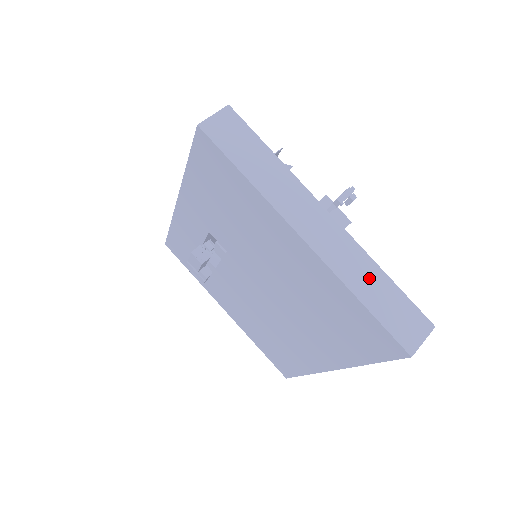
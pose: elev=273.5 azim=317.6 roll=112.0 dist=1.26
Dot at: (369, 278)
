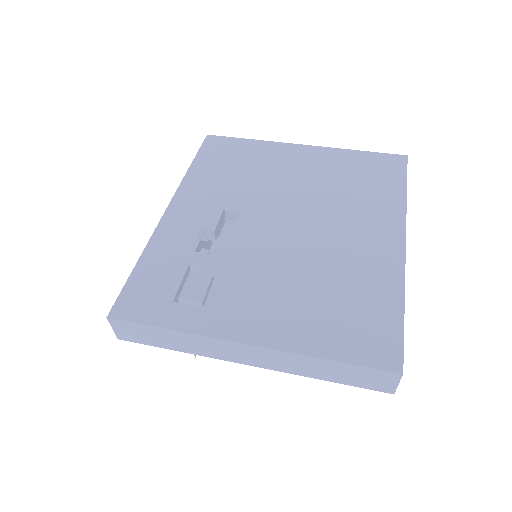
Dot at: occluded
